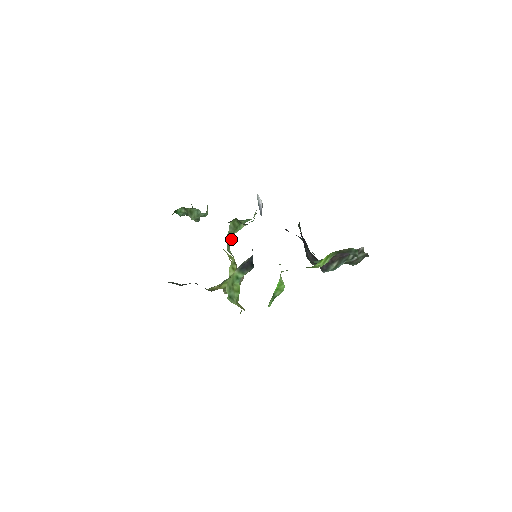
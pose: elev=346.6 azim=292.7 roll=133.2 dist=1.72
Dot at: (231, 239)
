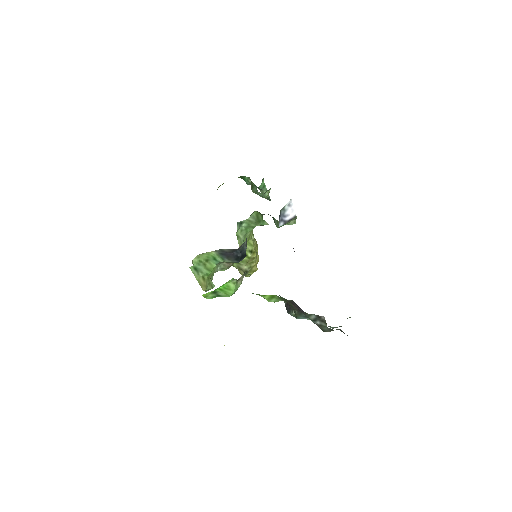
Dot at: (252, 228)
